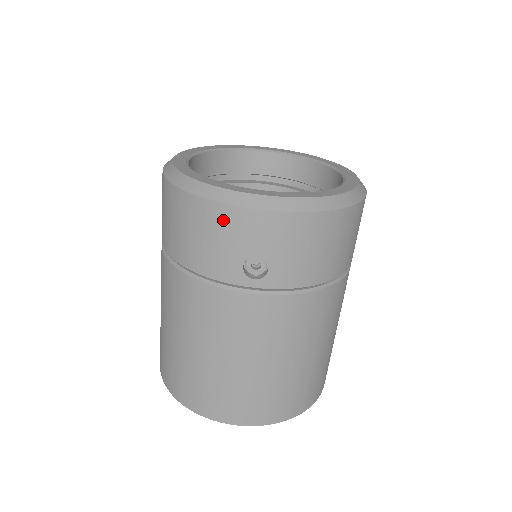
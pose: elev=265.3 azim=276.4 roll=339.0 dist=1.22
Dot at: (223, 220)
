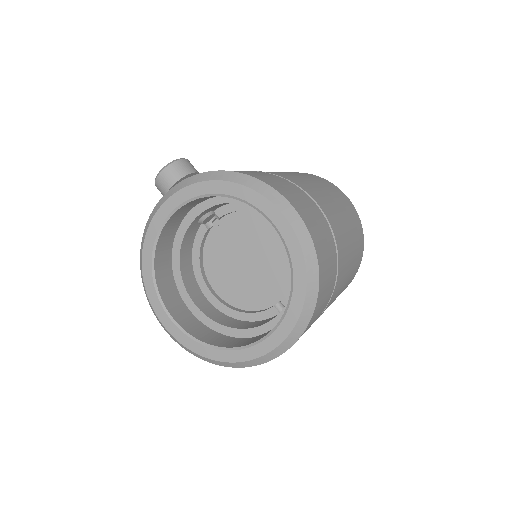
Dot at: occluded
